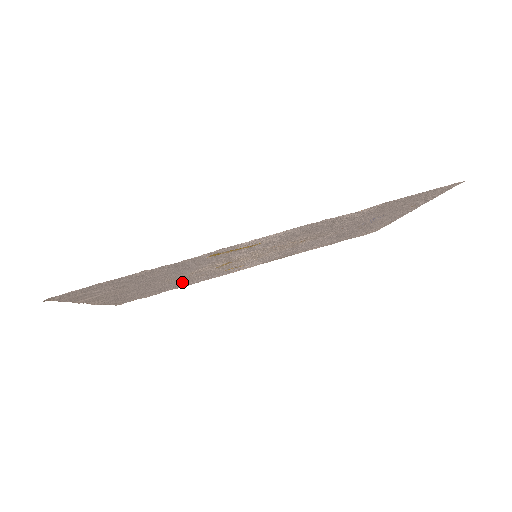
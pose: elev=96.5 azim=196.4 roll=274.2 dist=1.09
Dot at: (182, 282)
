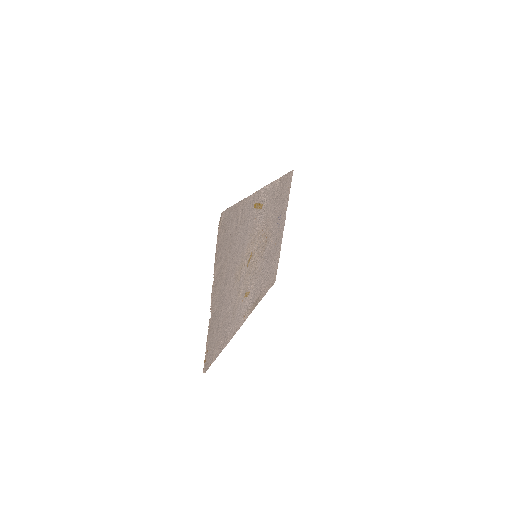
Dot at: (233, 309)
